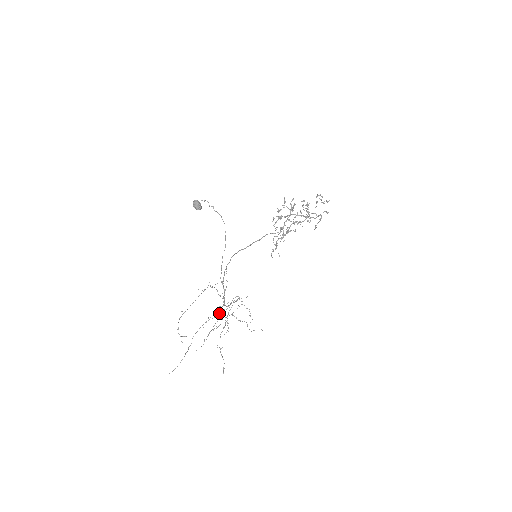
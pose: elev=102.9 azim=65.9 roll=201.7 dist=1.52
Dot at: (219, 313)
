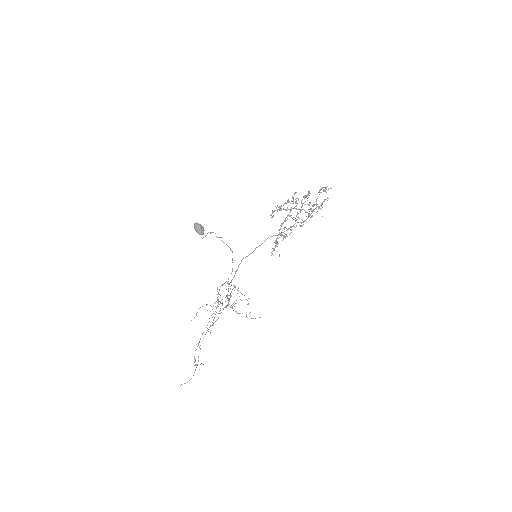
Dot at: occluded
